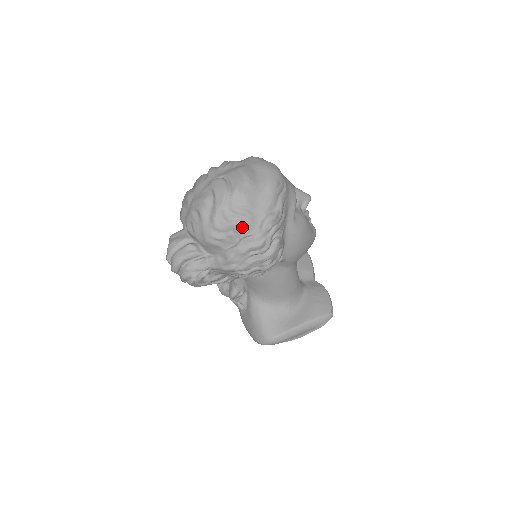
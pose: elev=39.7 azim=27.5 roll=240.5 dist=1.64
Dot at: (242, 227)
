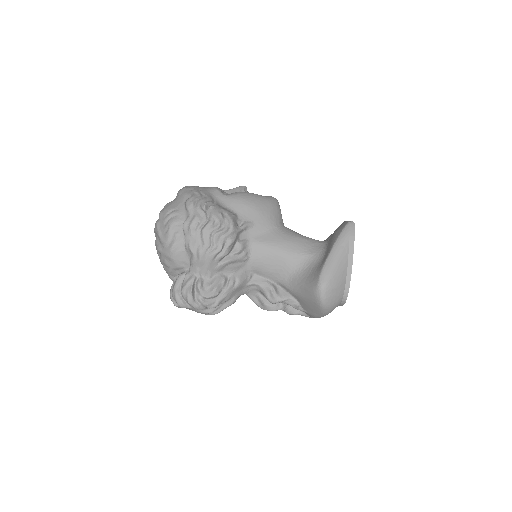
Dot at: (176, 222)
